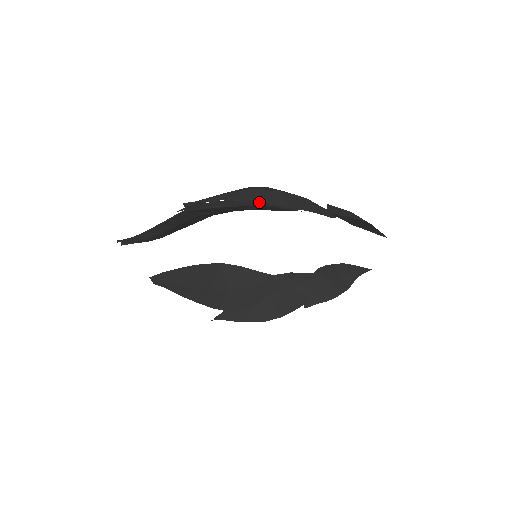
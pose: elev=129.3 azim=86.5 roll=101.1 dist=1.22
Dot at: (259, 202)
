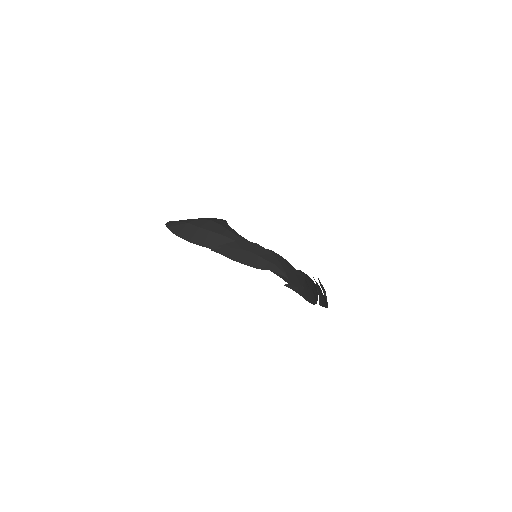
Dot at: (175, 234)
